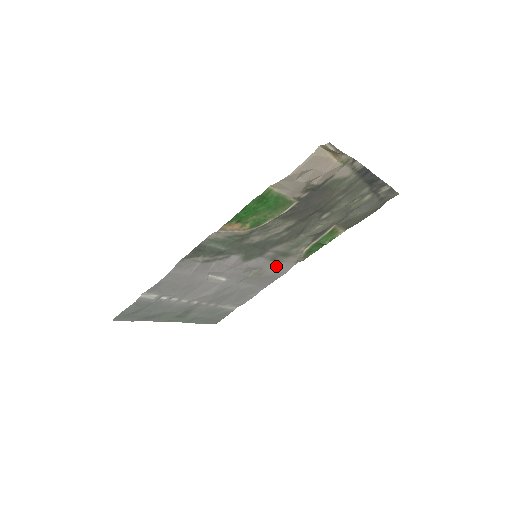
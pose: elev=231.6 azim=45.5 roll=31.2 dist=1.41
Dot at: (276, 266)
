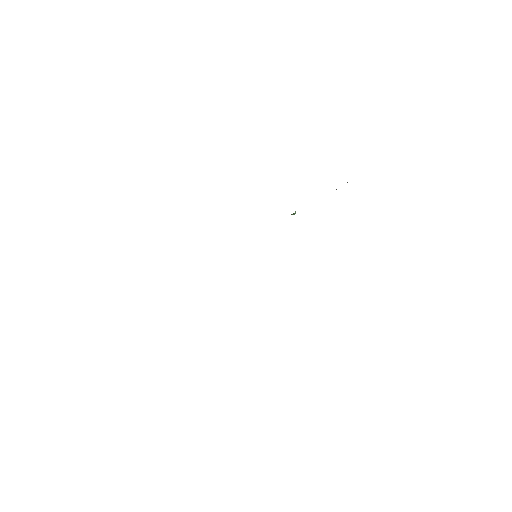
Dot at: occluded
